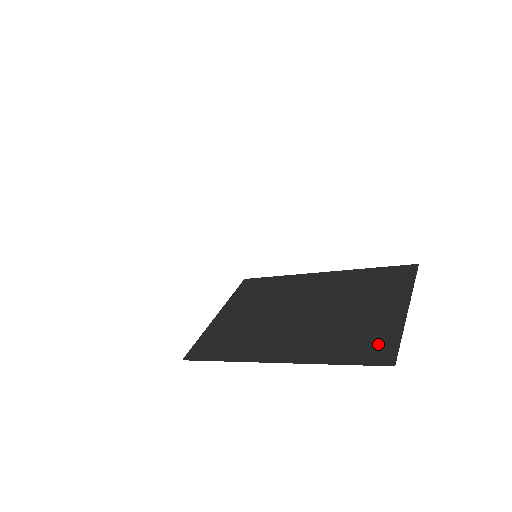
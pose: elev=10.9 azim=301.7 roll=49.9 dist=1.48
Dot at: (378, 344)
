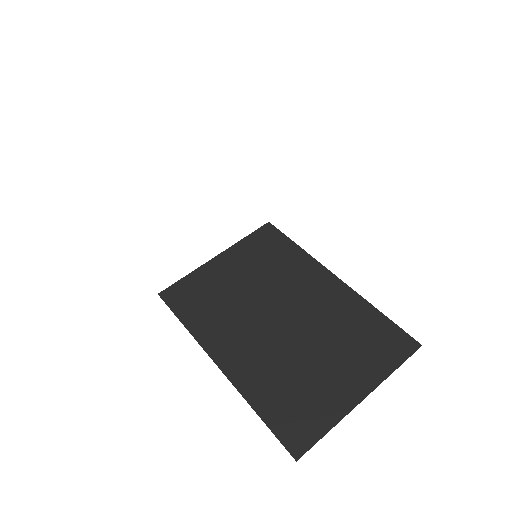
Dot at: (305, 422)
